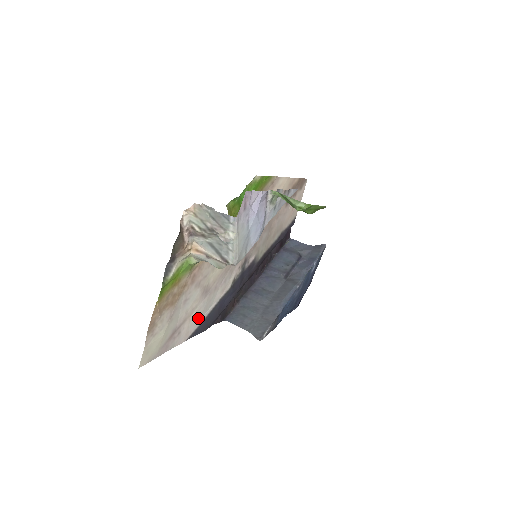
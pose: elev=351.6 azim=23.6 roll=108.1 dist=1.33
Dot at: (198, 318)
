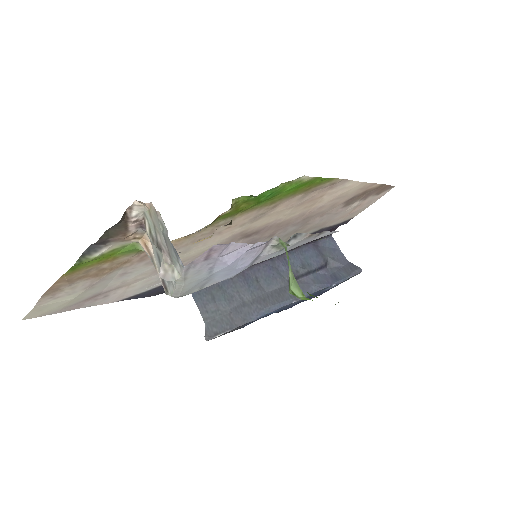
Dot at: (144, 286)
